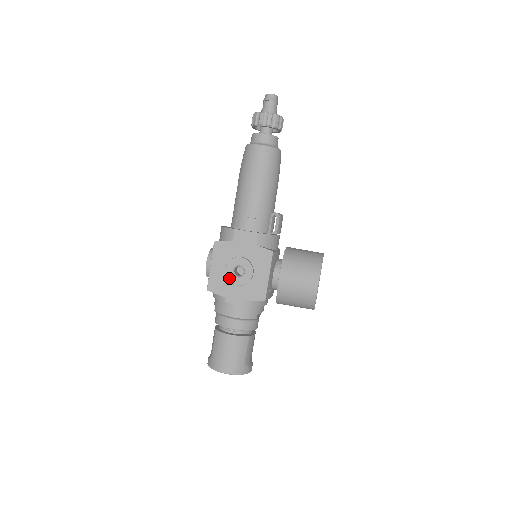
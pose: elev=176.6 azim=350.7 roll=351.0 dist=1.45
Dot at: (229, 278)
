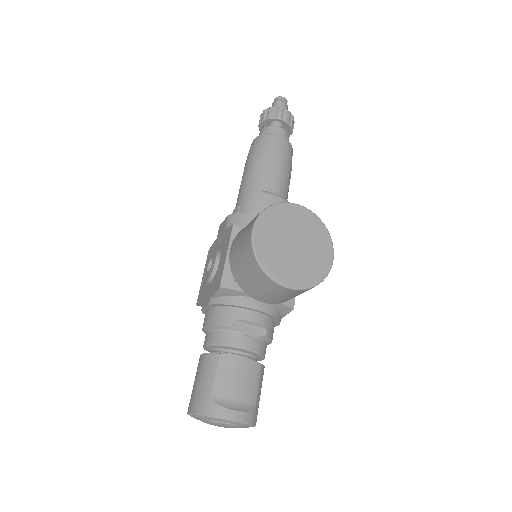
Dot at: (204, 278)
